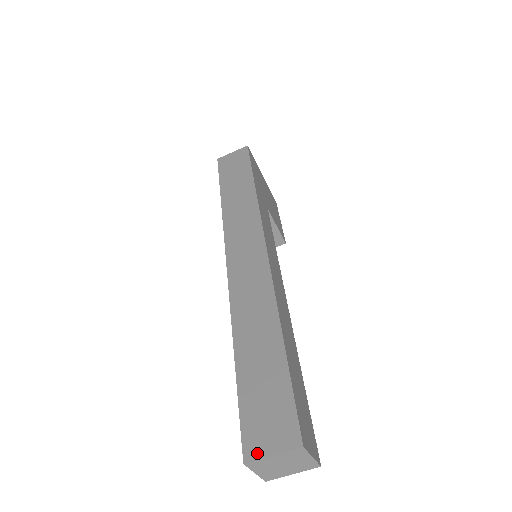
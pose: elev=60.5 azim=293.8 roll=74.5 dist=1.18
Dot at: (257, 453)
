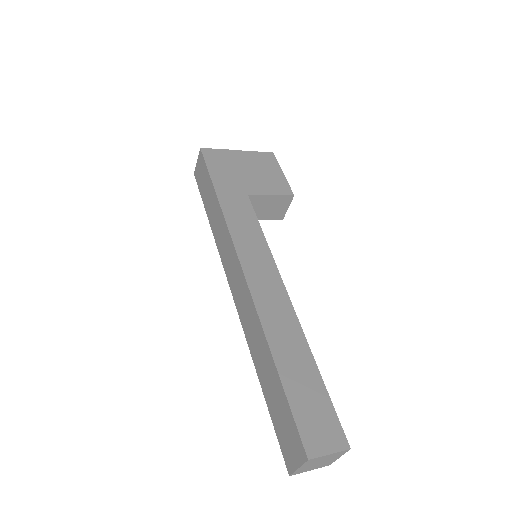
Dot at: (291, 467)
